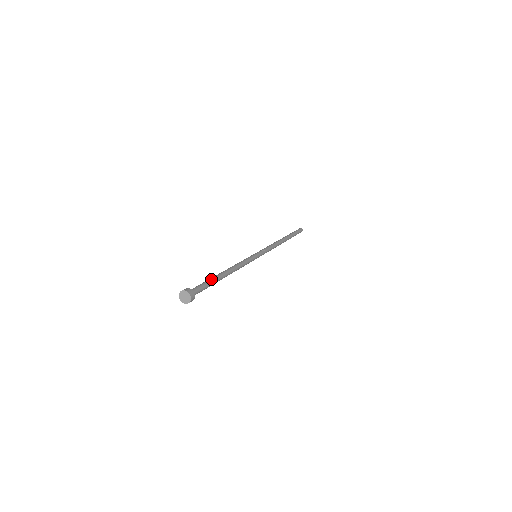
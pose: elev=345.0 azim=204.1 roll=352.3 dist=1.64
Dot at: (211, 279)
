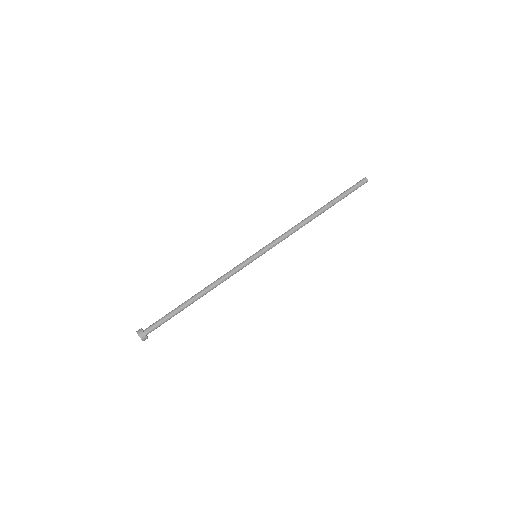
Dot at: (176, 312)
